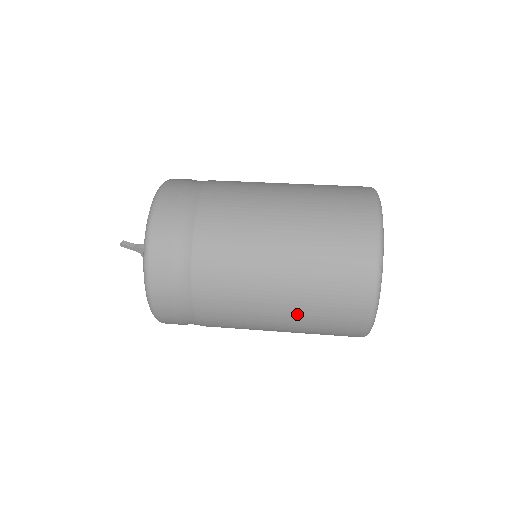
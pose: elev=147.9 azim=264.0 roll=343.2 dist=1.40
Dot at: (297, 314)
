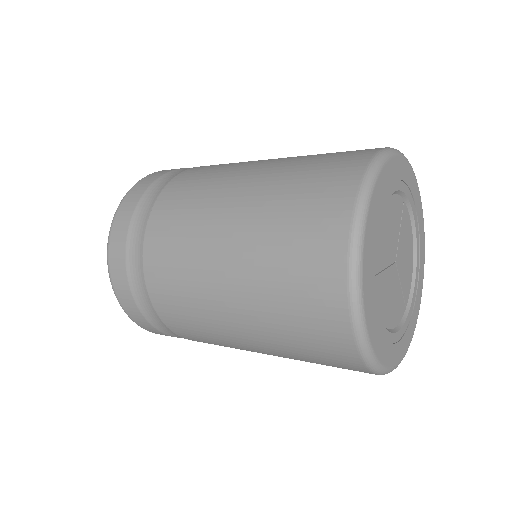
Dot at: (280, 355)
